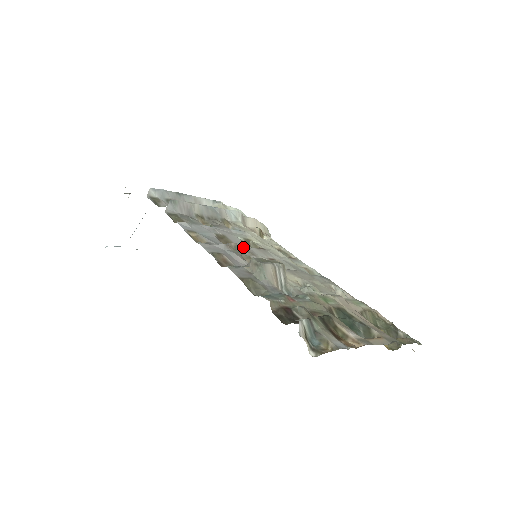
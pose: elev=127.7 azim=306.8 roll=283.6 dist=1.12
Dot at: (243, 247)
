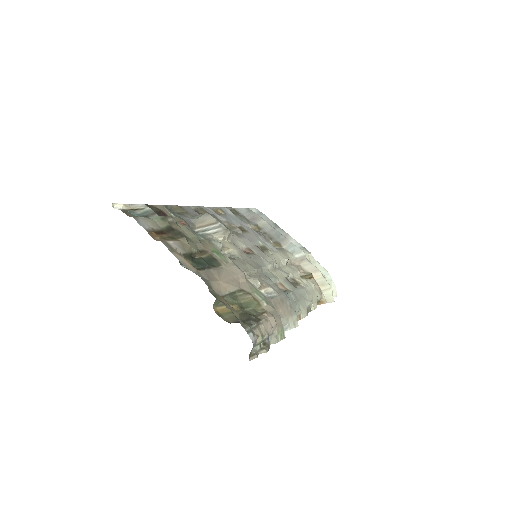
Dot at: (241, 233)
